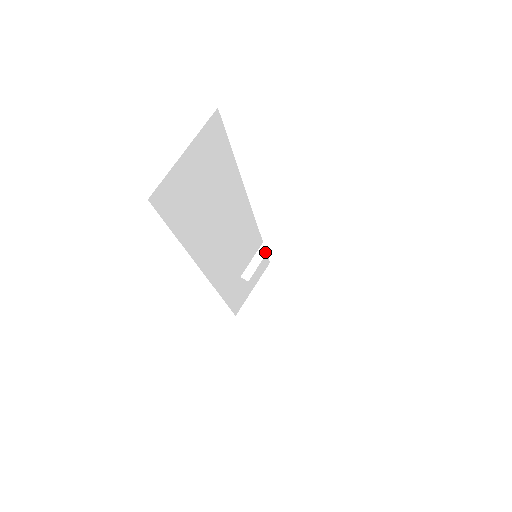
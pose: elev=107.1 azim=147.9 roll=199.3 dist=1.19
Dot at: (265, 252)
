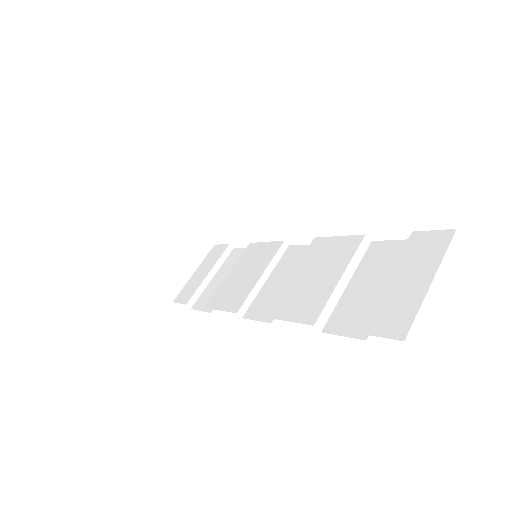
Dot at: (337, 300)
